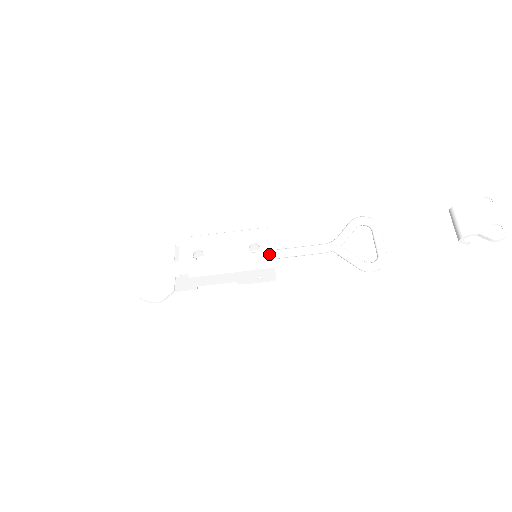
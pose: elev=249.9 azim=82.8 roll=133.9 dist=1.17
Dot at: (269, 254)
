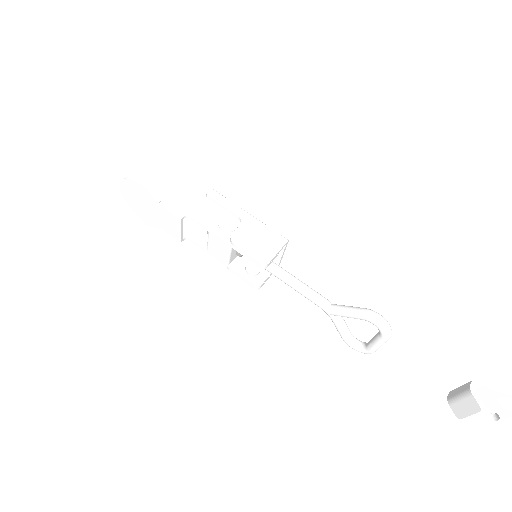
Dot at: occluded
